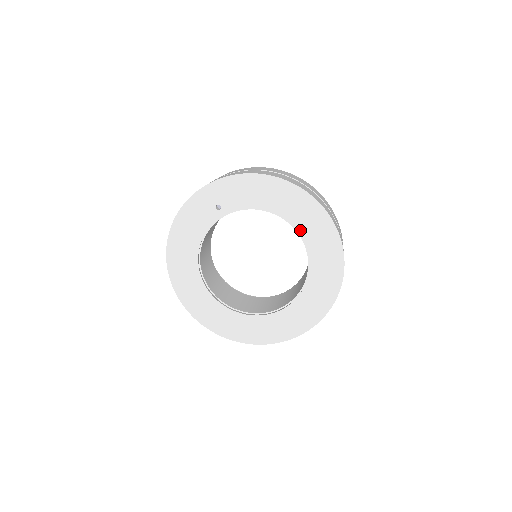
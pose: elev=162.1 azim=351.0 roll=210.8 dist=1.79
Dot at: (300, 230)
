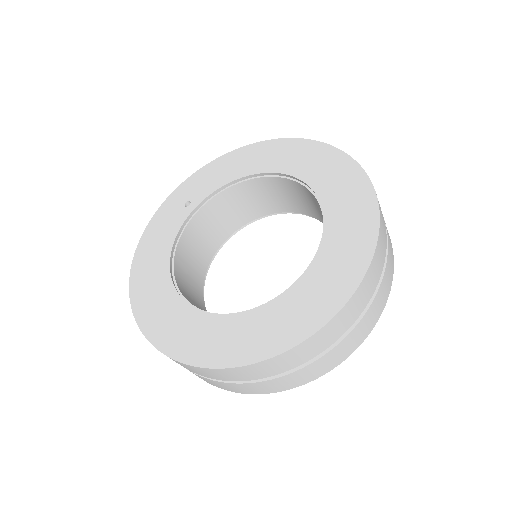
Dot at: (289, 171)
